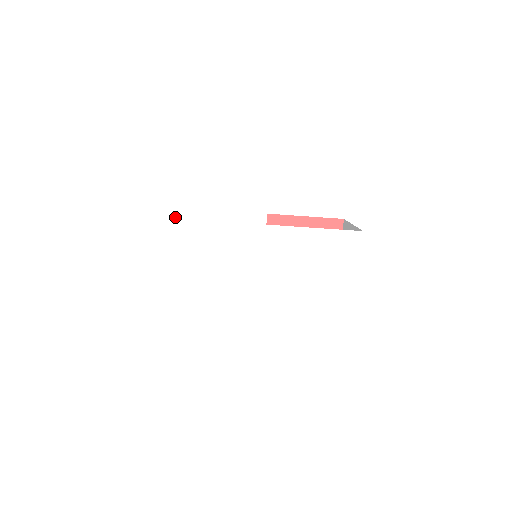
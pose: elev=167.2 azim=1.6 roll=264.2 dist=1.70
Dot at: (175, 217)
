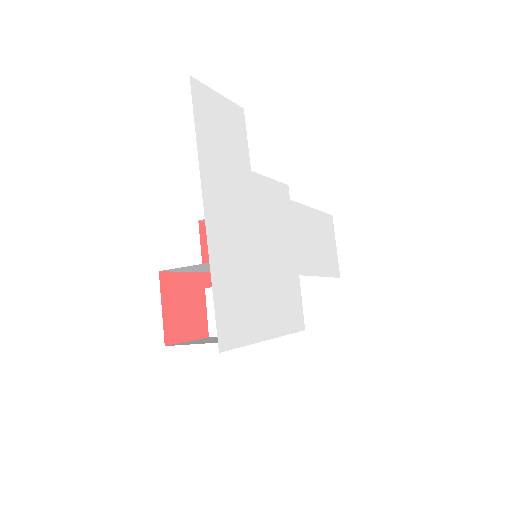
Dot at: (226, 174)
